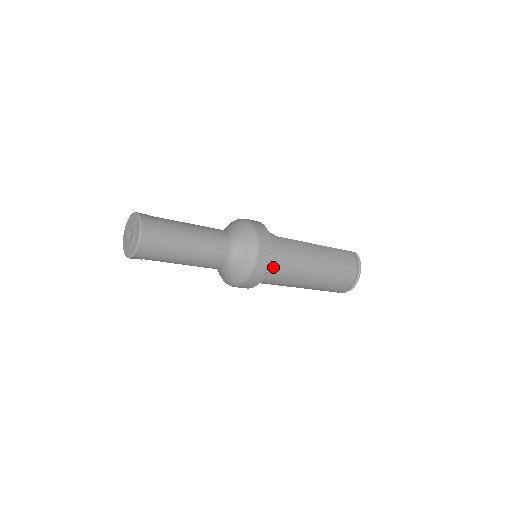
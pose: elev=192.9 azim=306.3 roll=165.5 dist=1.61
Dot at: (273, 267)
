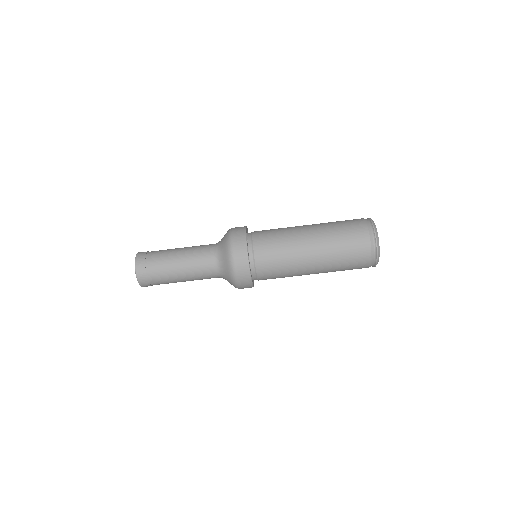
Dot at: (257, 232)
